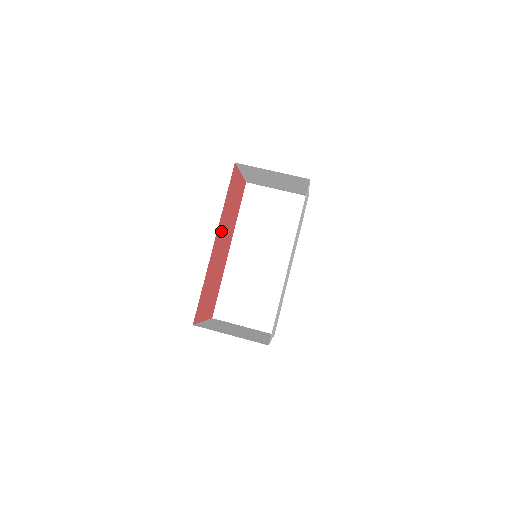
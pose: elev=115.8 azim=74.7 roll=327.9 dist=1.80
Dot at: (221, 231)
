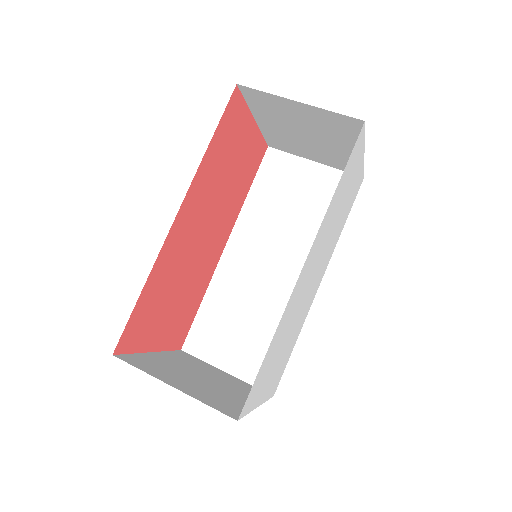
Dot at: (199, 202)
